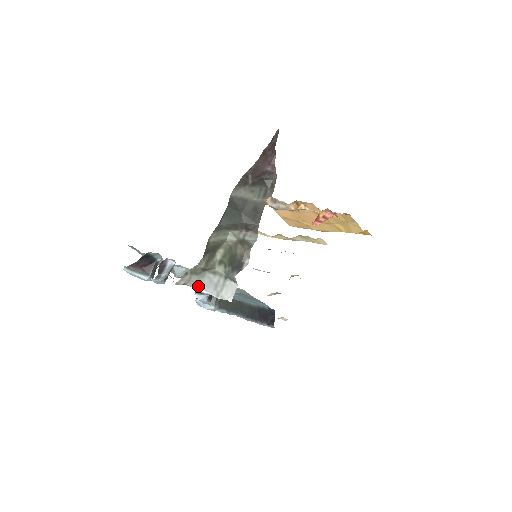
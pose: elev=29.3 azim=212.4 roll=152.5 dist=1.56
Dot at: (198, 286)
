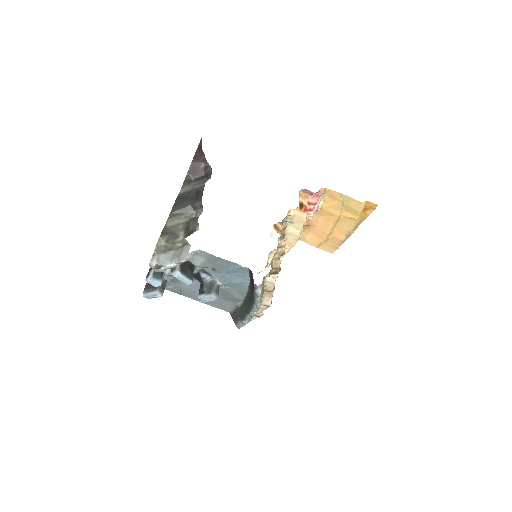
Dot at: (167, 263)
